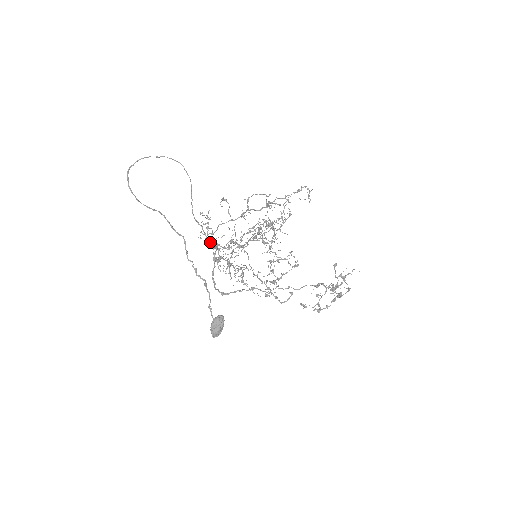
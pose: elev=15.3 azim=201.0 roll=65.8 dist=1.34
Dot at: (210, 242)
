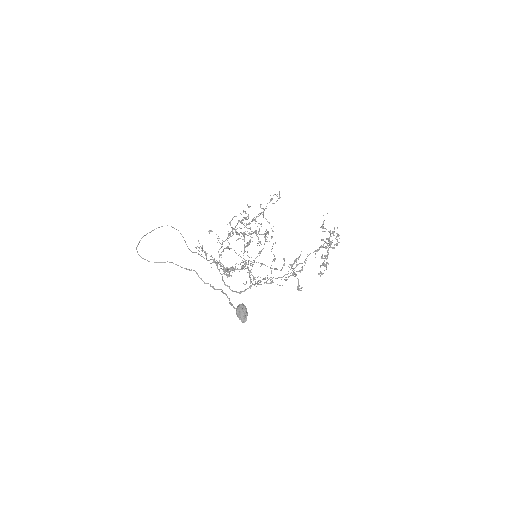
Dot at: (216, 264)
